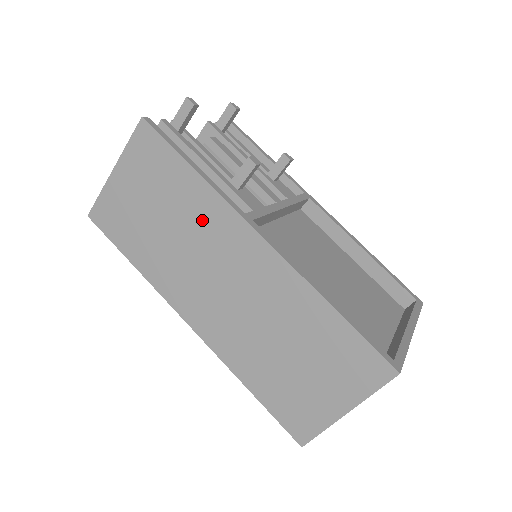
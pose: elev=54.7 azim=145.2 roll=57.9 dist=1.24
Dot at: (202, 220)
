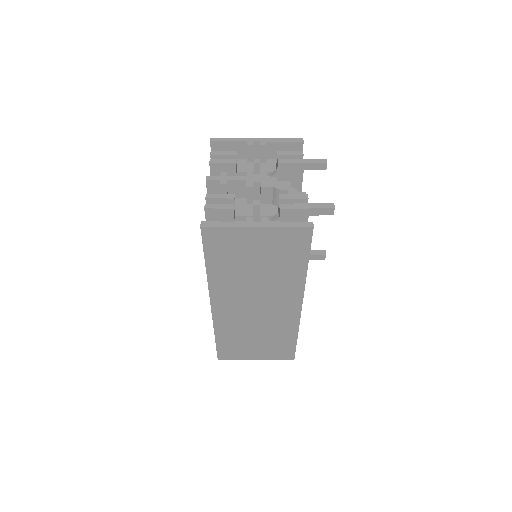
Dot at: (282, 283)
